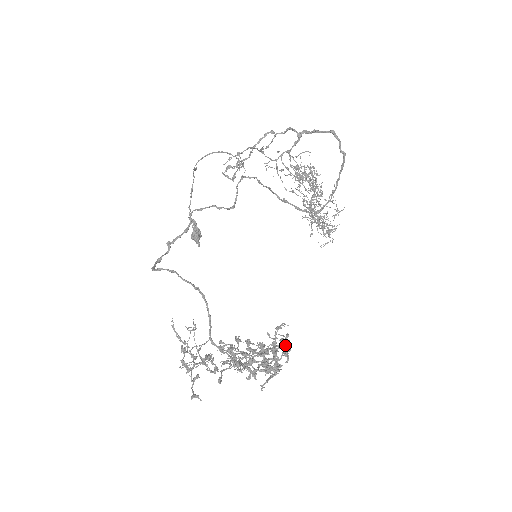
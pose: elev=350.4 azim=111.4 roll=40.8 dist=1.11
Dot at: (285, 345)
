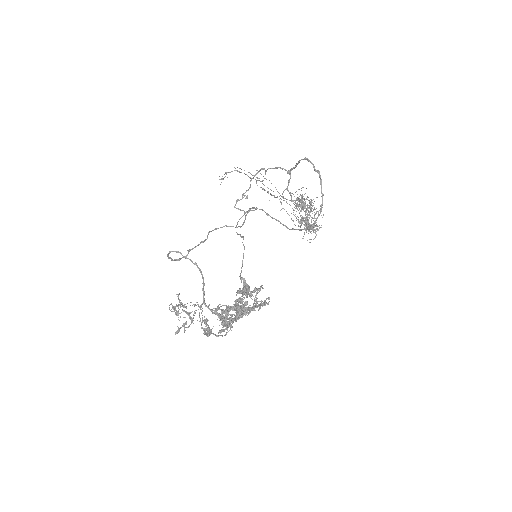
Dot at: (254, 291)
